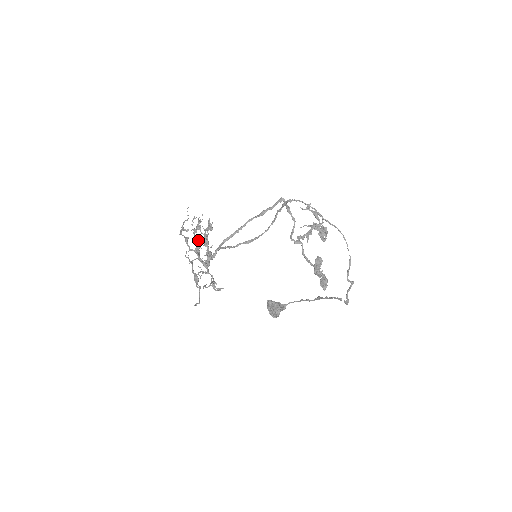
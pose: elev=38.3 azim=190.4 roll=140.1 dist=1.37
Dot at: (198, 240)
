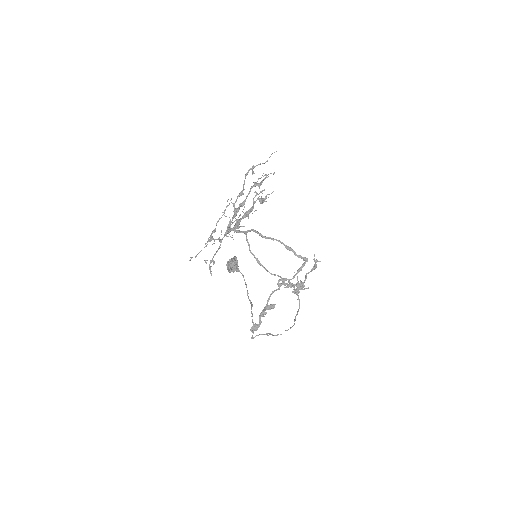
Dot at: occluded
